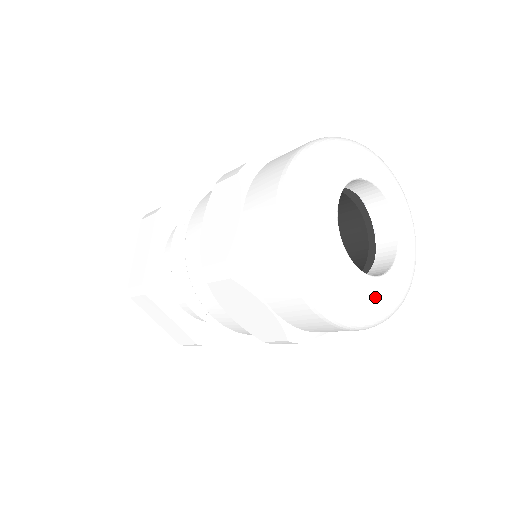
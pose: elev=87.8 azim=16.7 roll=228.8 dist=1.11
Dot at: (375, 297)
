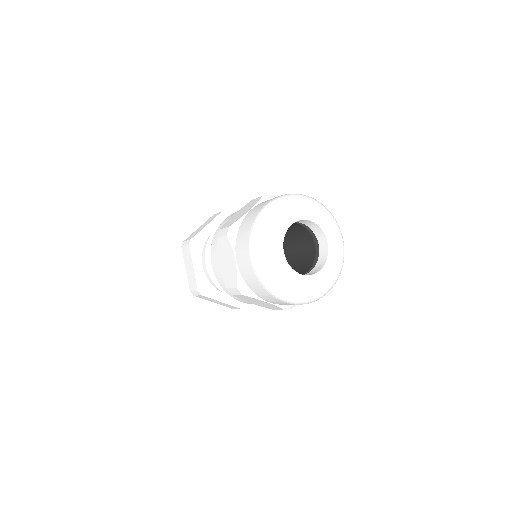
Dot at: (286, 277)
